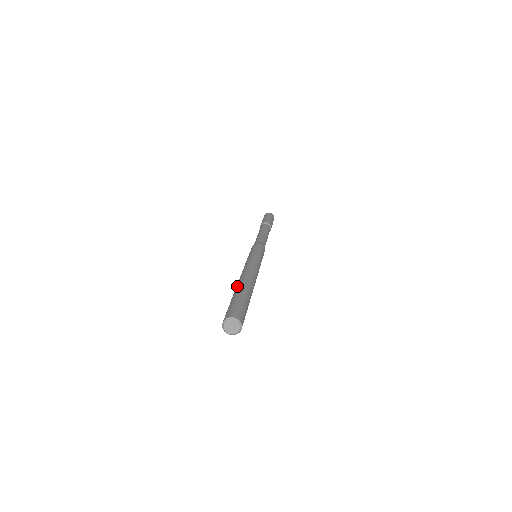
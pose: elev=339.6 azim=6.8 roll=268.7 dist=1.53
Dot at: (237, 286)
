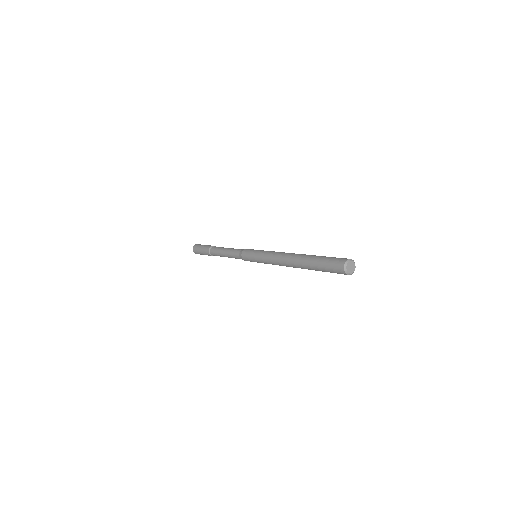
Dot at: occluded
